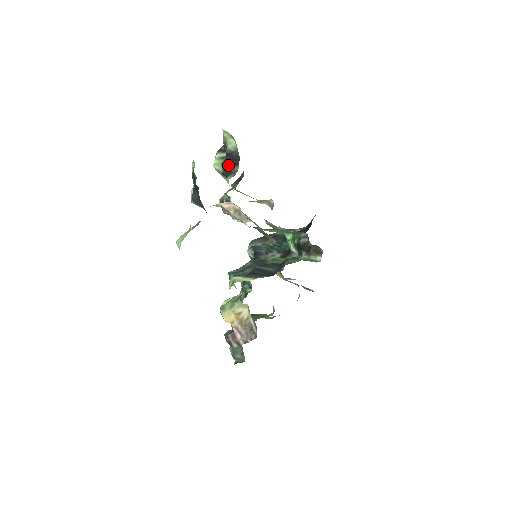
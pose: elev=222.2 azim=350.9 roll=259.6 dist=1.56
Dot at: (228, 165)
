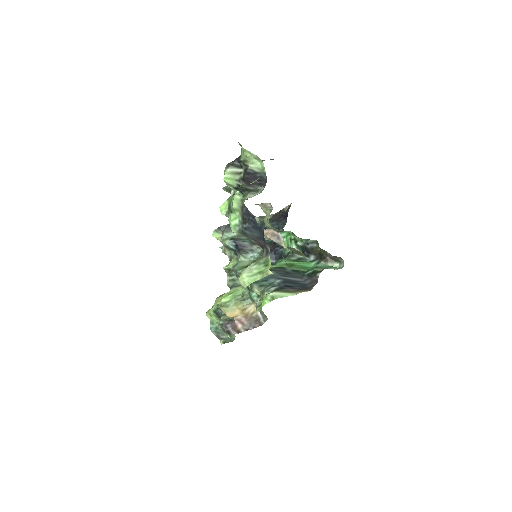
Dot at: (249, 184)
